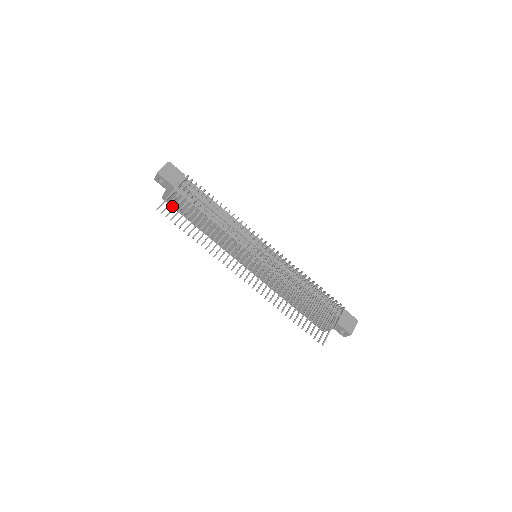
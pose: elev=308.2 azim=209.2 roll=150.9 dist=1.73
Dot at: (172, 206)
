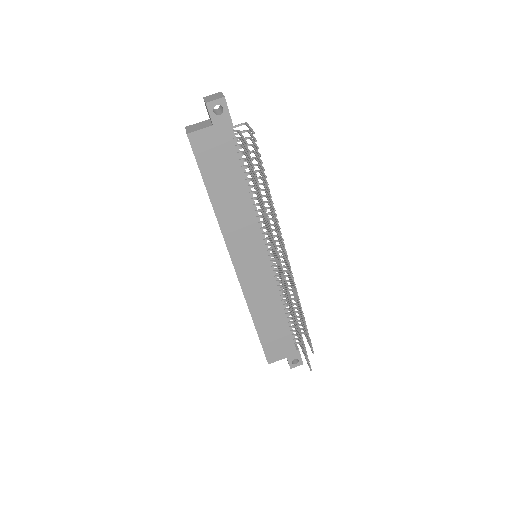
Dot at: (195, 152)
